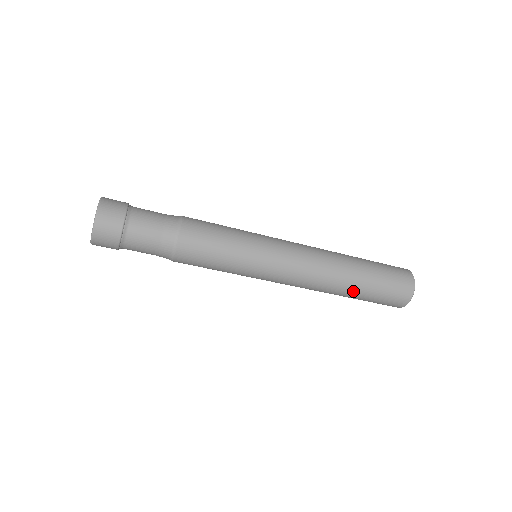
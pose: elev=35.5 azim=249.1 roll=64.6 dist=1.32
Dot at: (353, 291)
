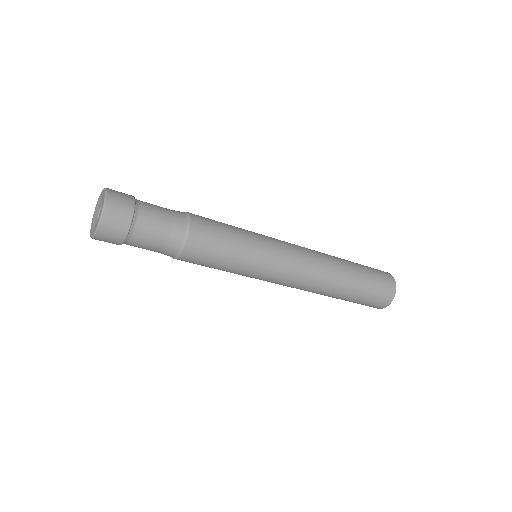
Dot at: (348, 287)
